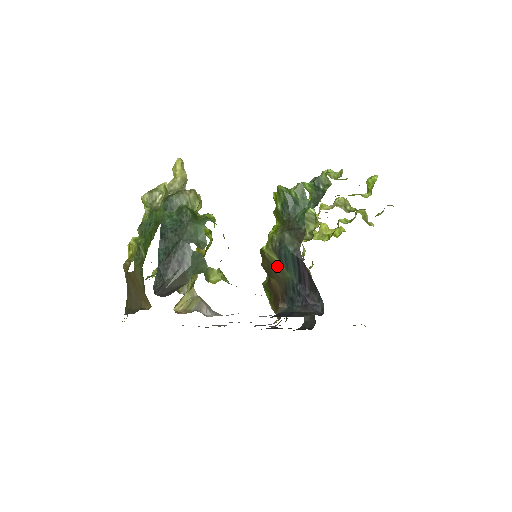
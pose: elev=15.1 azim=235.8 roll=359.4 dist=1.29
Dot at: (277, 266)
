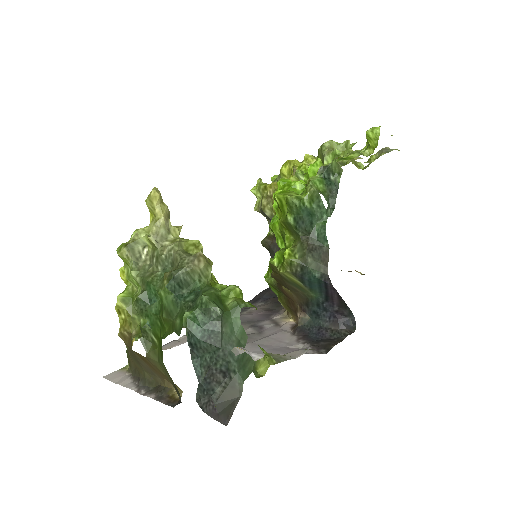
Dot at: (296, 285)
